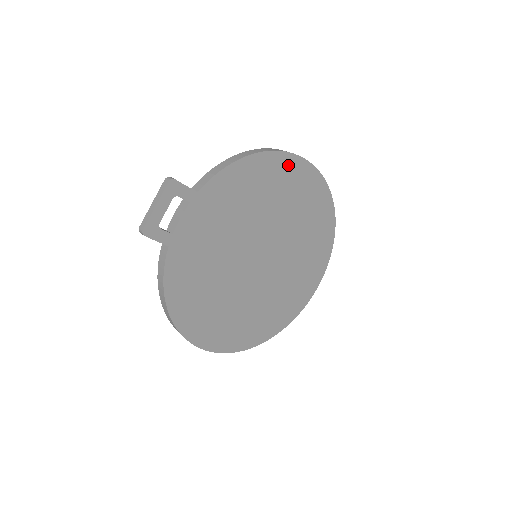
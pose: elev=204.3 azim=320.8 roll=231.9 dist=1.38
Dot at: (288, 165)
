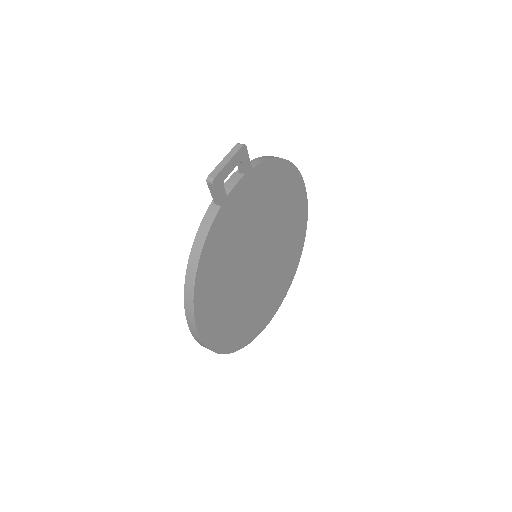
Dot at: (297, 184)
